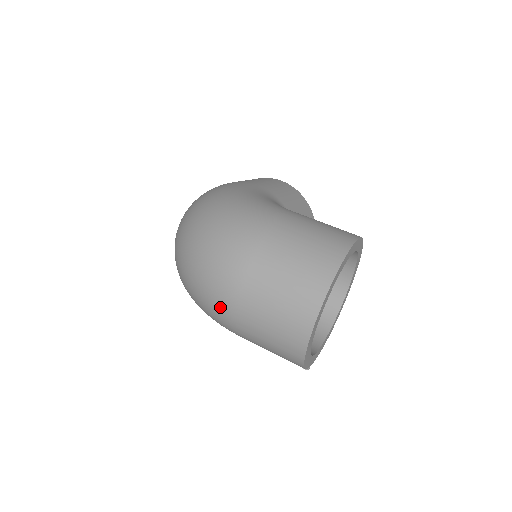
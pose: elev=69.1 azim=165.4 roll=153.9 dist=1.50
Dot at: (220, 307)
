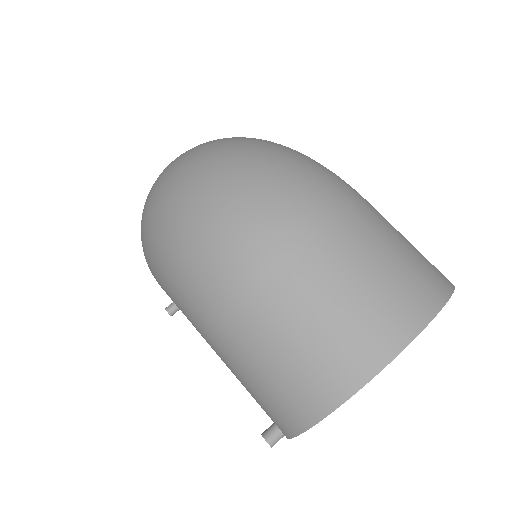
Dot at: (247, 248)
